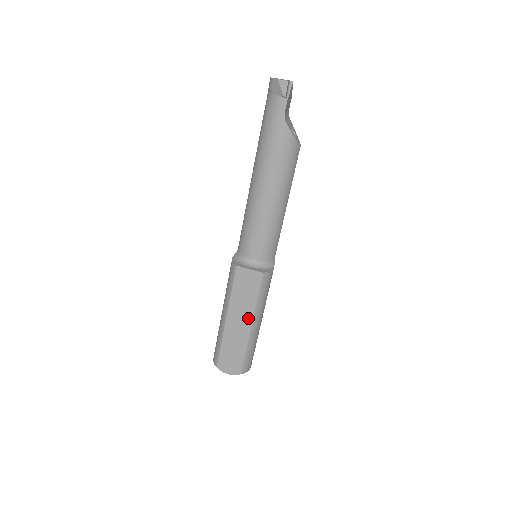
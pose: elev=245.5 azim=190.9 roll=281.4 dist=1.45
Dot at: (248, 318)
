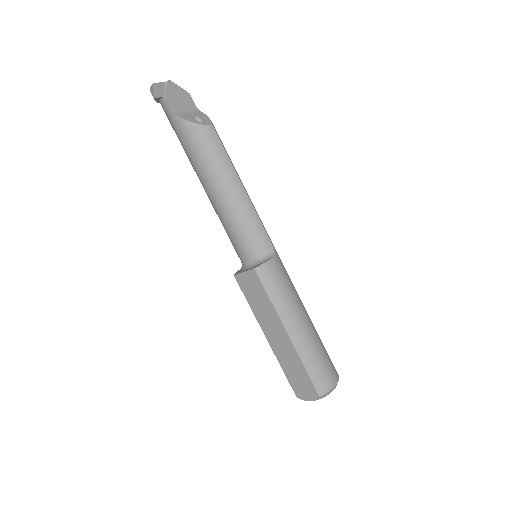
Dot at: (279, 326)
